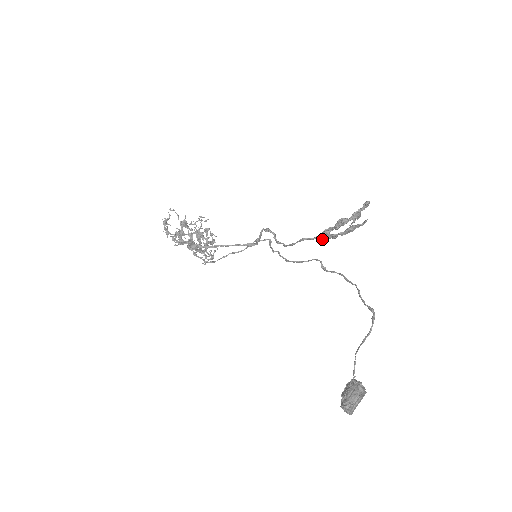
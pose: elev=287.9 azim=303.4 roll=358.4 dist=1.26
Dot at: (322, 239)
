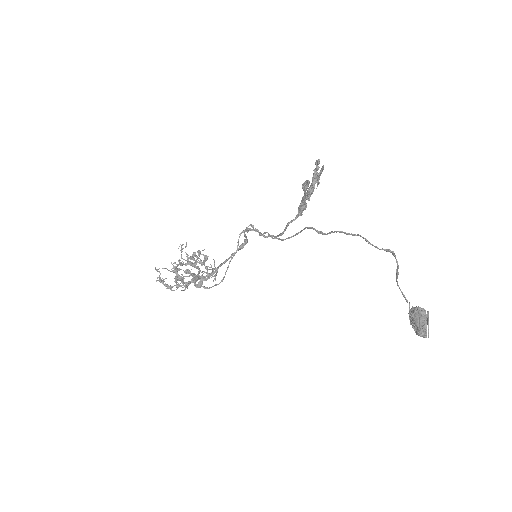
Dot at: occluded
